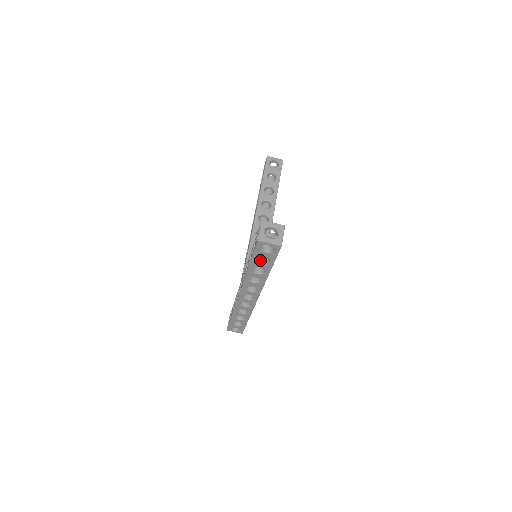
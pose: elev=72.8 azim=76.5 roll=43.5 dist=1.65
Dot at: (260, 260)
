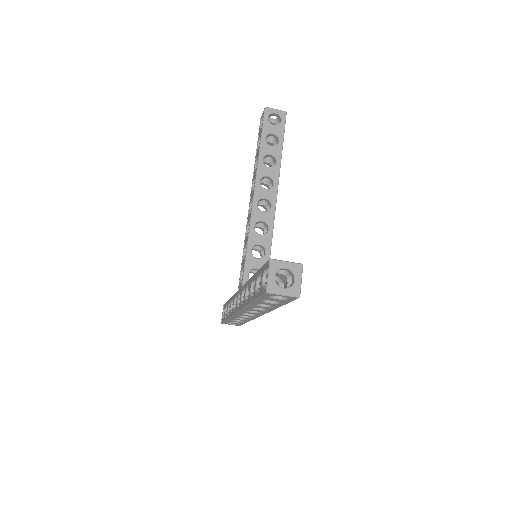
Dot at: occluded
